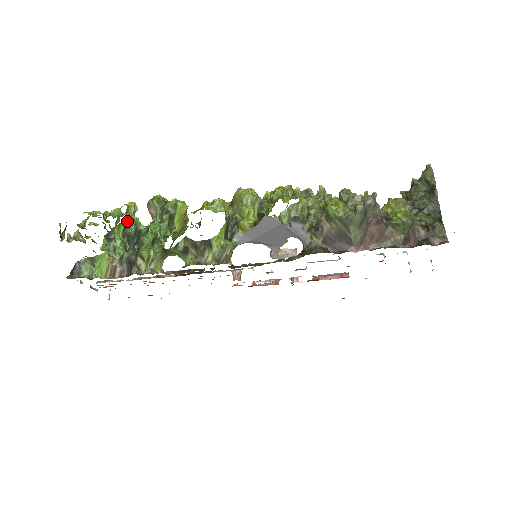
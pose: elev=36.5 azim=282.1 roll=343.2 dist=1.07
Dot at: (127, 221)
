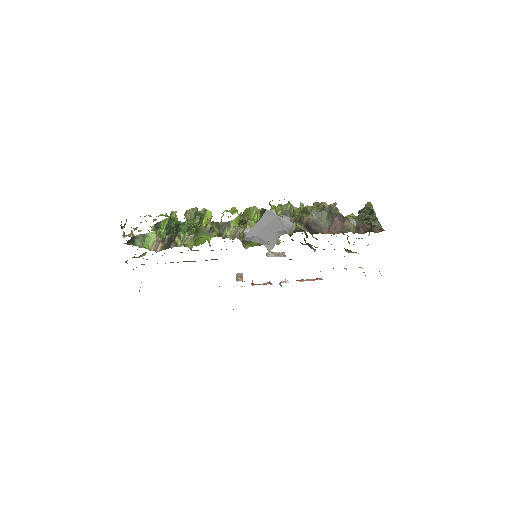
Dot at: (170, 219)
